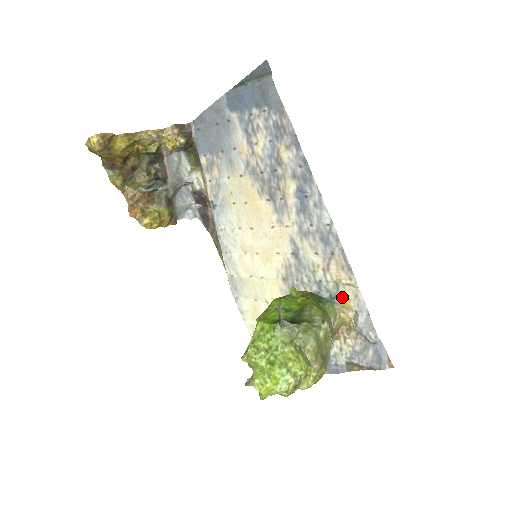
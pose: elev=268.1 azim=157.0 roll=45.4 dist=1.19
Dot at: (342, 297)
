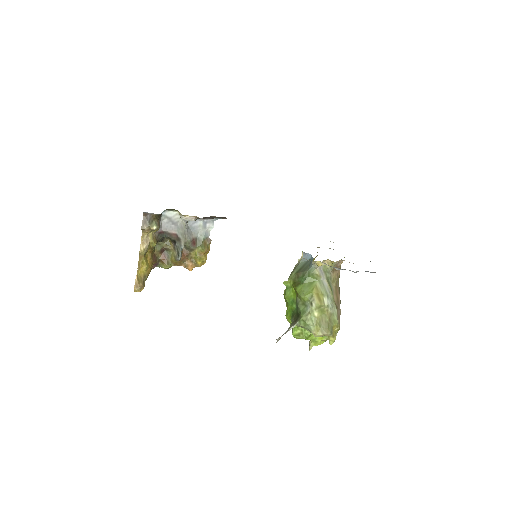
Dot at: (315, 263)
